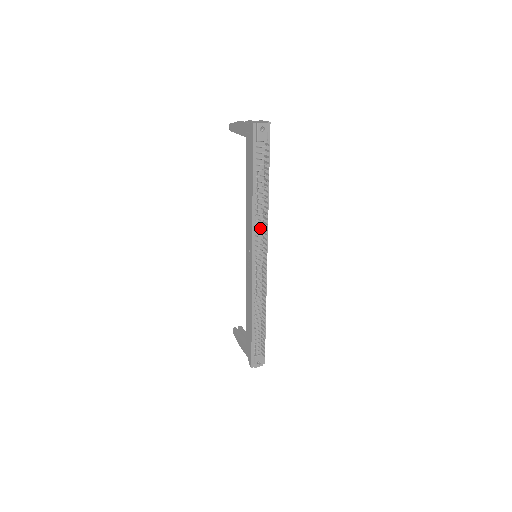
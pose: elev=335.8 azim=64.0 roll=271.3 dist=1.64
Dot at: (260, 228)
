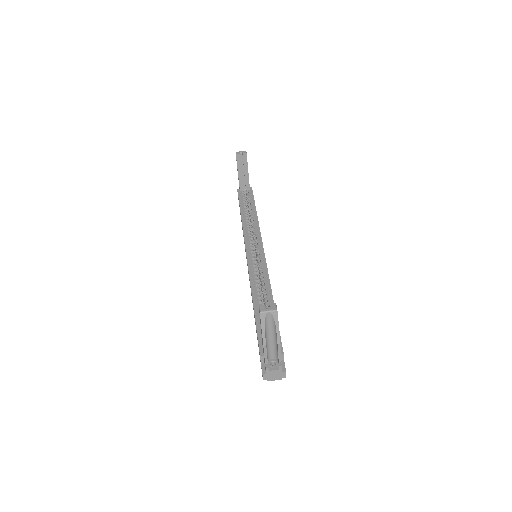
Dot at: occluded
